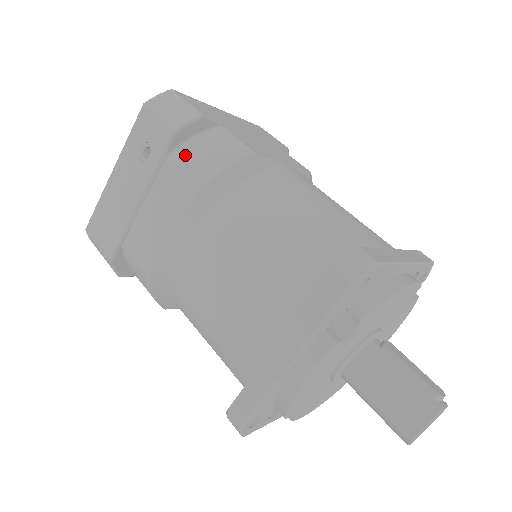
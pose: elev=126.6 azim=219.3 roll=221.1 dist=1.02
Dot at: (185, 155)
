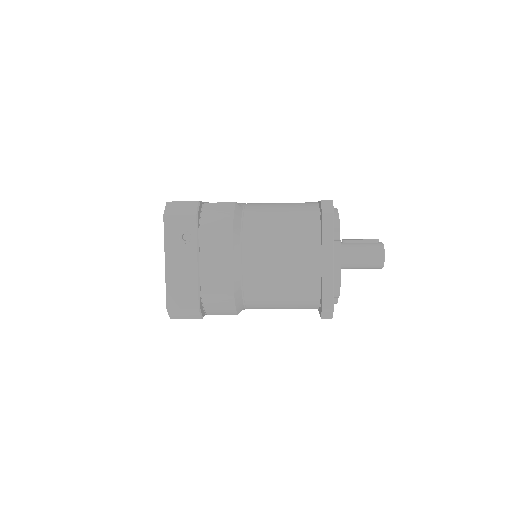
Dot at: (208, 223)
